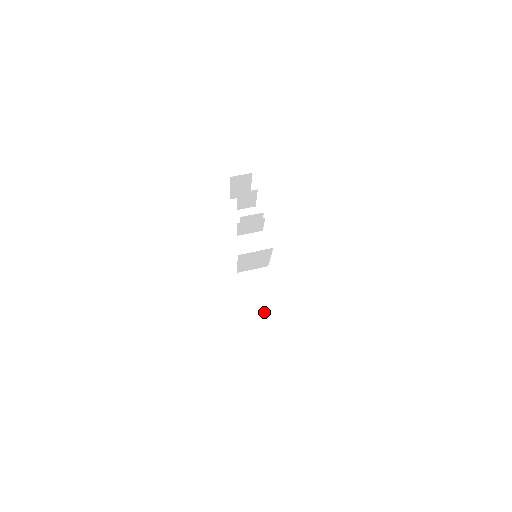
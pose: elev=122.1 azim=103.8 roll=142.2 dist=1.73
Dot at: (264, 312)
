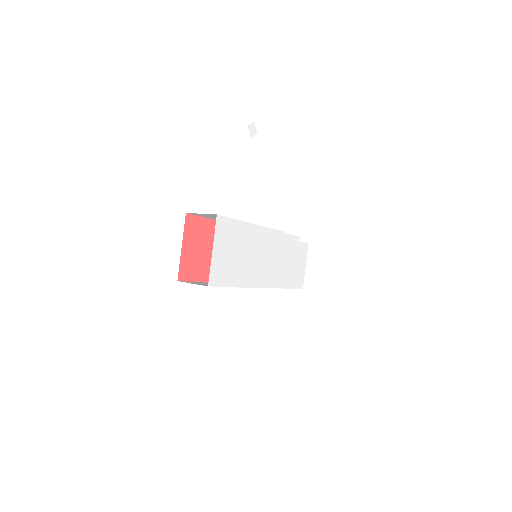
Dot at: occluded
